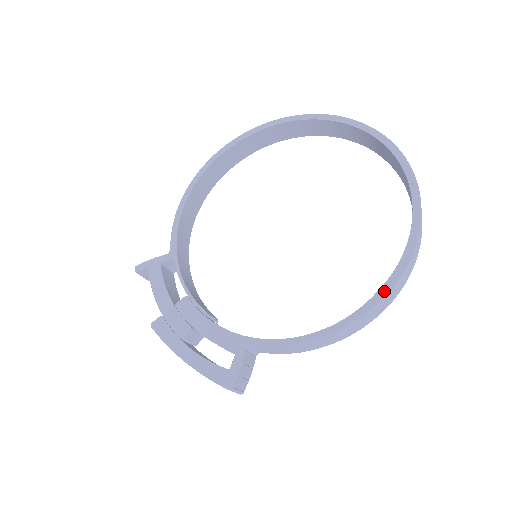
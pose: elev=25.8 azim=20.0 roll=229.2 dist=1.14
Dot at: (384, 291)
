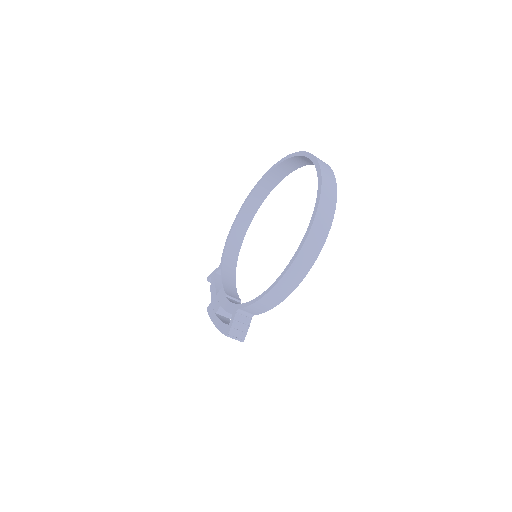
Dot at: (294, 258)
